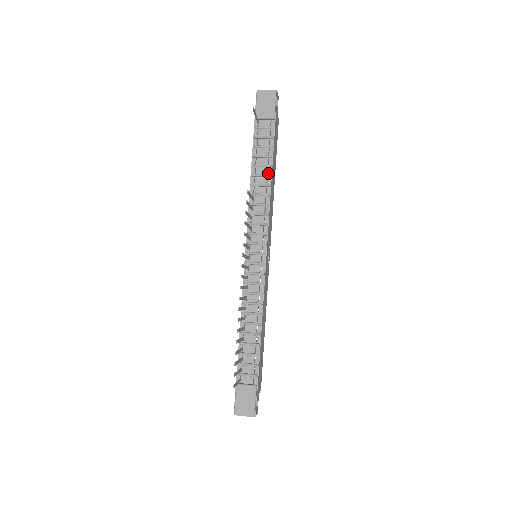
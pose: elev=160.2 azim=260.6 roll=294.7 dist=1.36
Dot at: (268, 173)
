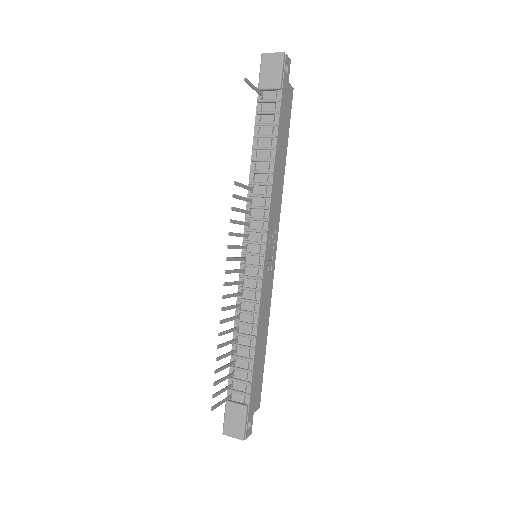
Dot at: (271, 157)
